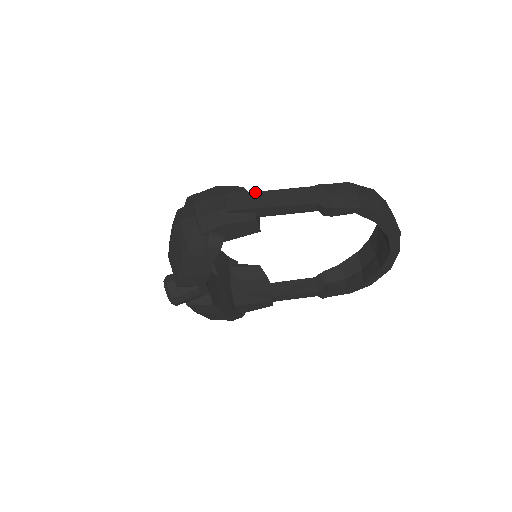
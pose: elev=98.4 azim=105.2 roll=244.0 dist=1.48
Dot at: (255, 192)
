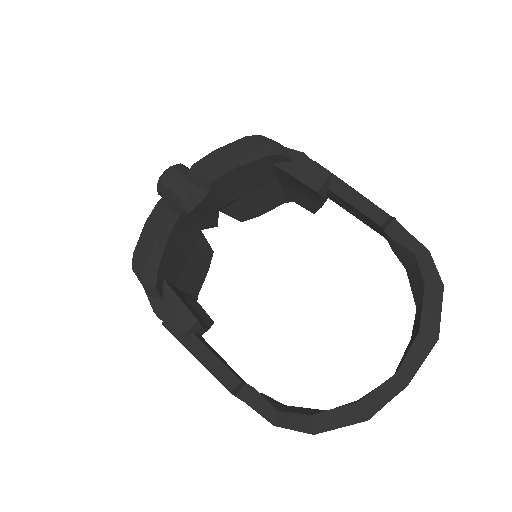
Dot at: occluded
